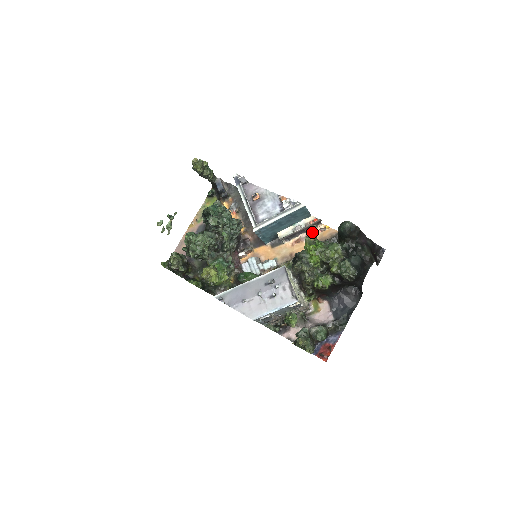
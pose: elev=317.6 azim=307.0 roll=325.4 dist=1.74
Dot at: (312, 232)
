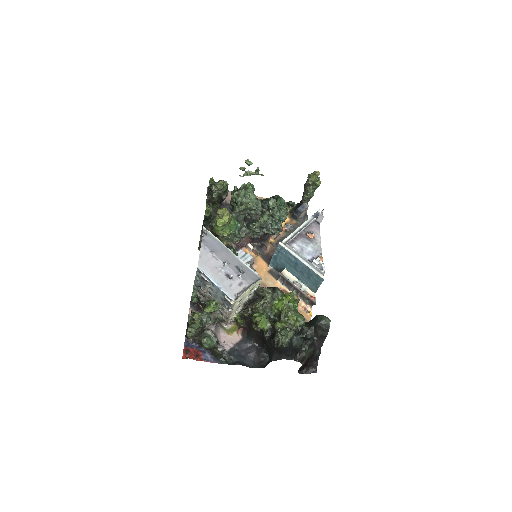
Dot at: (299, 302)
